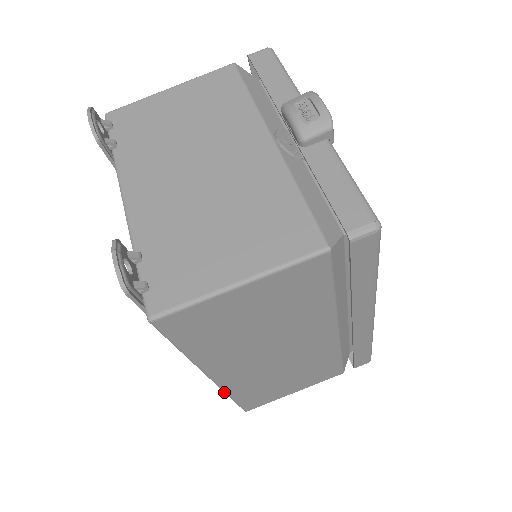
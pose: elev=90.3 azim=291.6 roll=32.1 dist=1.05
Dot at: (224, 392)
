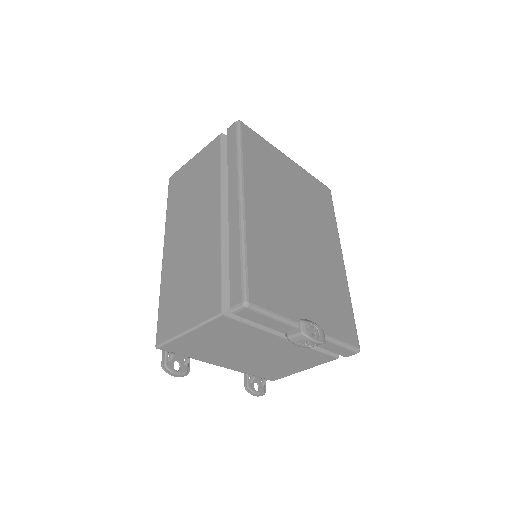
Dot at: occluded
